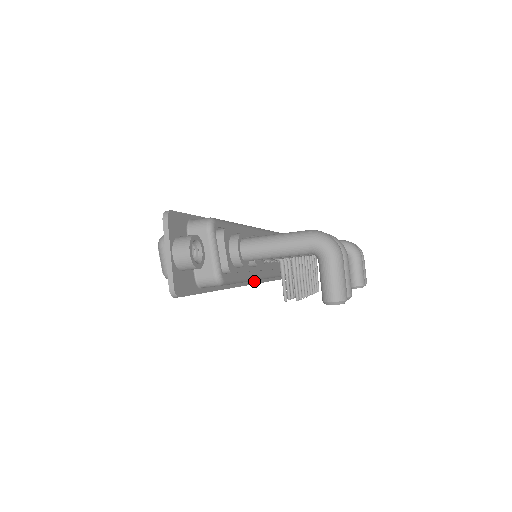
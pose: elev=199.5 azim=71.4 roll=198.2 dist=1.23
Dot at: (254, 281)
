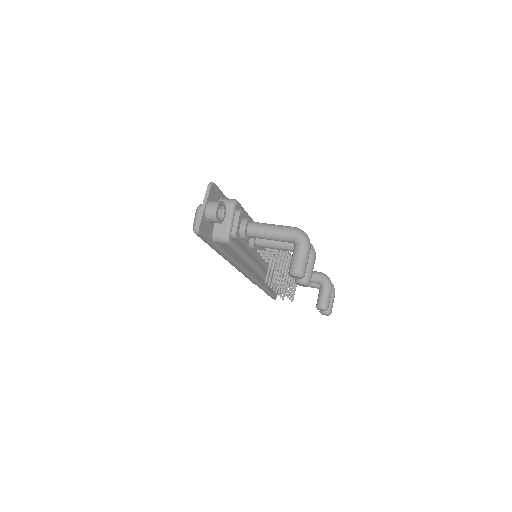
Dot at: (248, 274)
